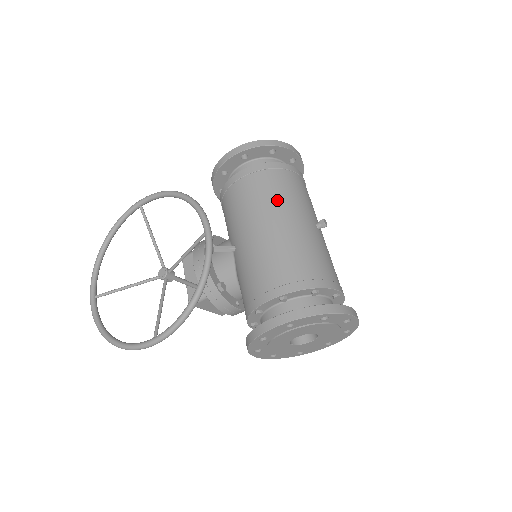
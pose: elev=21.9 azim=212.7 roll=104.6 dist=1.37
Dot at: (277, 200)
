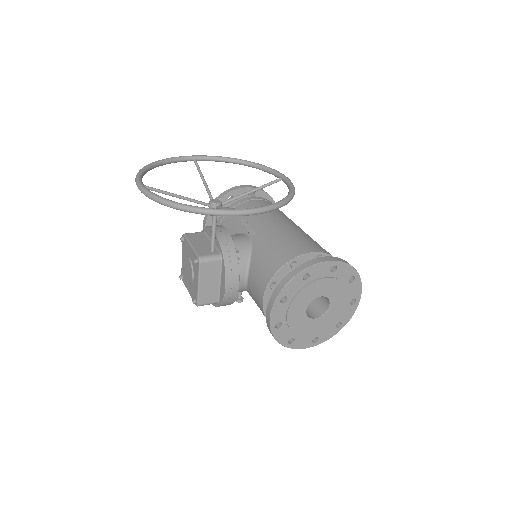
Dot at: occluded
